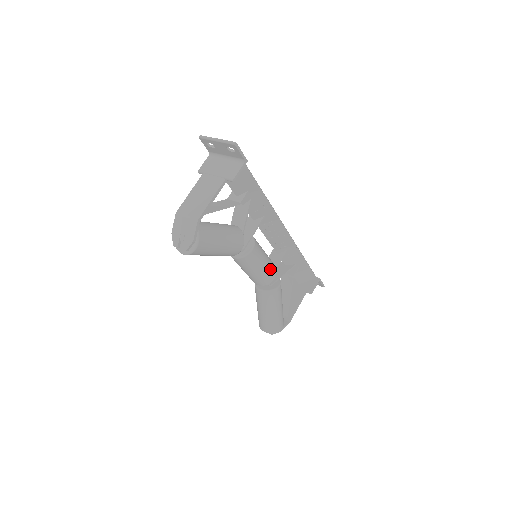
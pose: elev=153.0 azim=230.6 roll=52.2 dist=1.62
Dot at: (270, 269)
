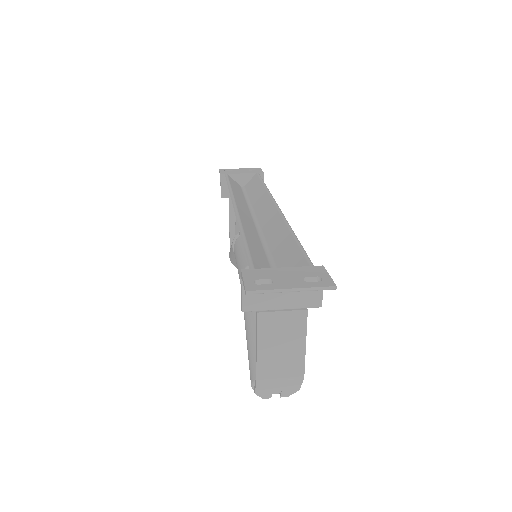
Dot at: occluded
